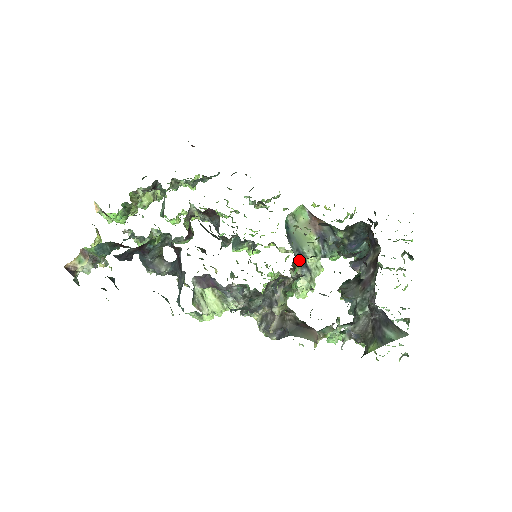
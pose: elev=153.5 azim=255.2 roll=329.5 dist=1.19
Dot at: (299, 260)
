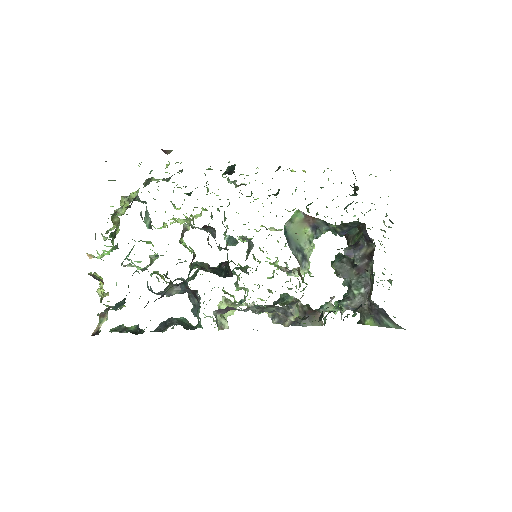
Dot at: (299, 257)
